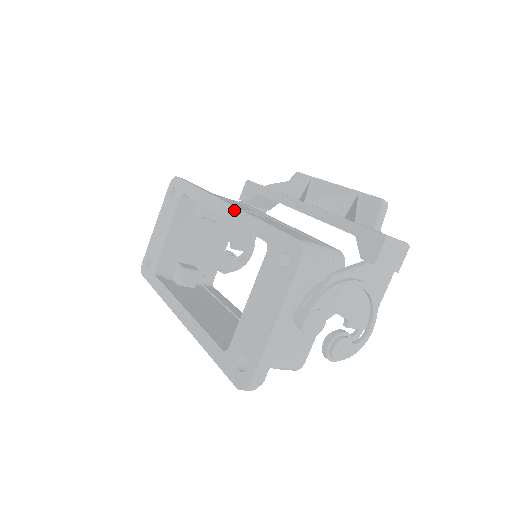
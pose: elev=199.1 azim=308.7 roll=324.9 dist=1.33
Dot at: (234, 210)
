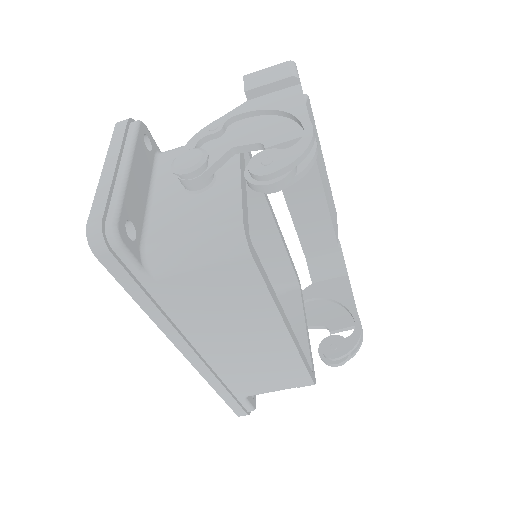
Dot at: occluded
